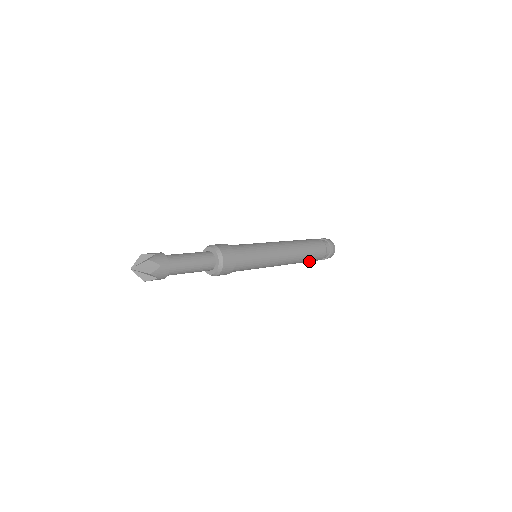
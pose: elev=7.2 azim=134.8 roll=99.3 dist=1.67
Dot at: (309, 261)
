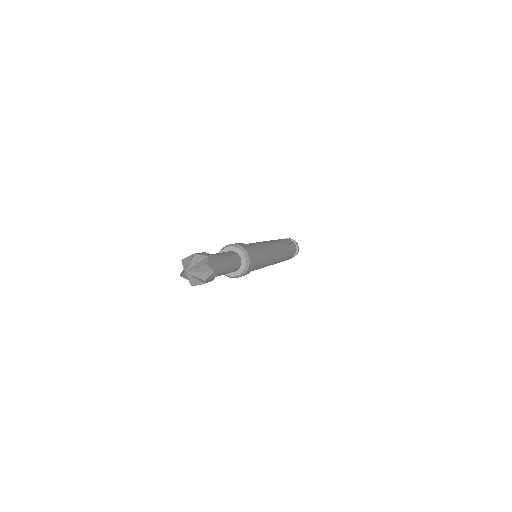
Dot at: occluded
